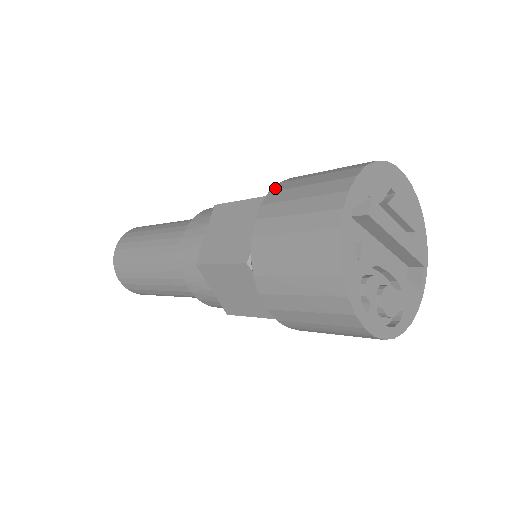
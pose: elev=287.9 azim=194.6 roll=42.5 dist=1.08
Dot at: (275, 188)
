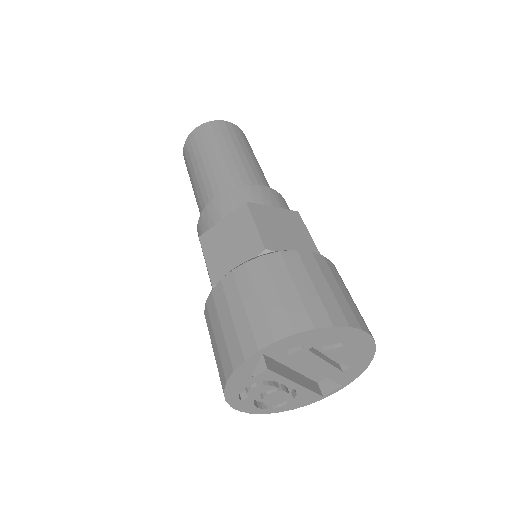
Dot at: (269, 257)
